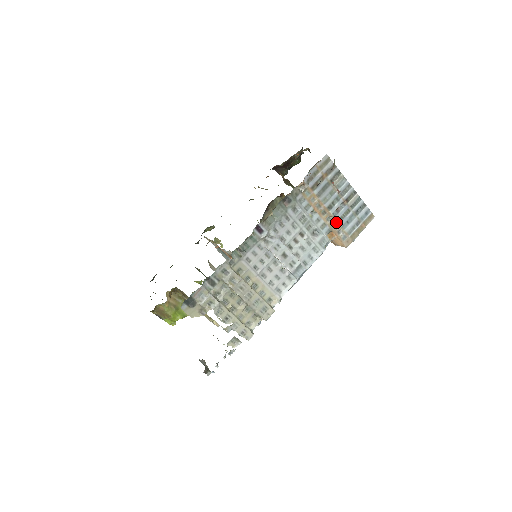
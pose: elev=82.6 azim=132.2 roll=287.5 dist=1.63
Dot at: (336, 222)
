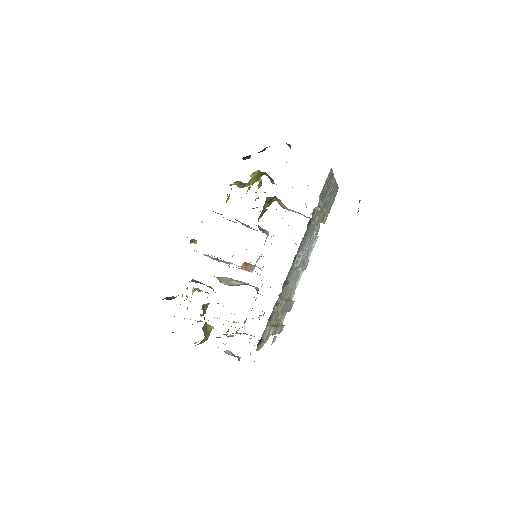
Dot at: (324, 212)
